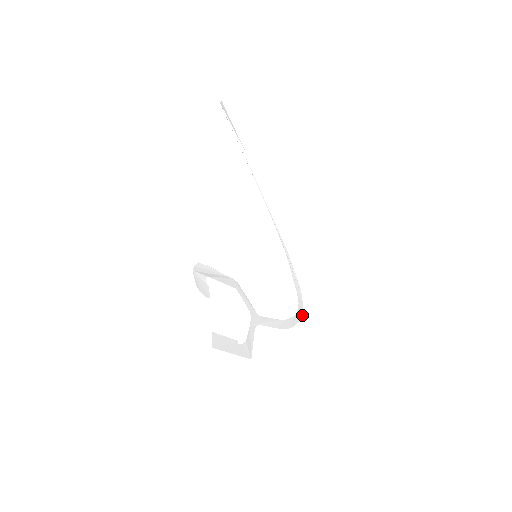
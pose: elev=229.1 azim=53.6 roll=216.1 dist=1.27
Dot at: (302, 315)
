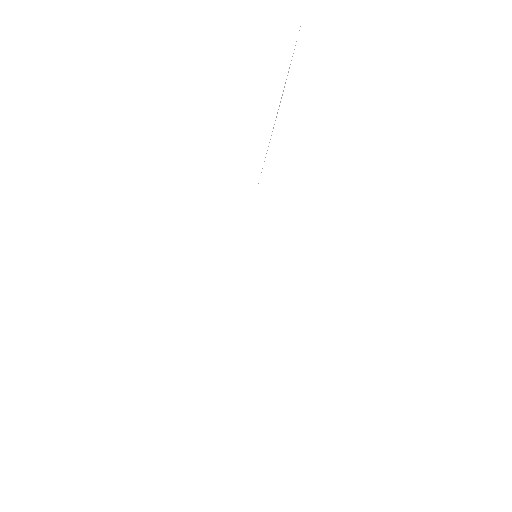
Dot at: occluded
